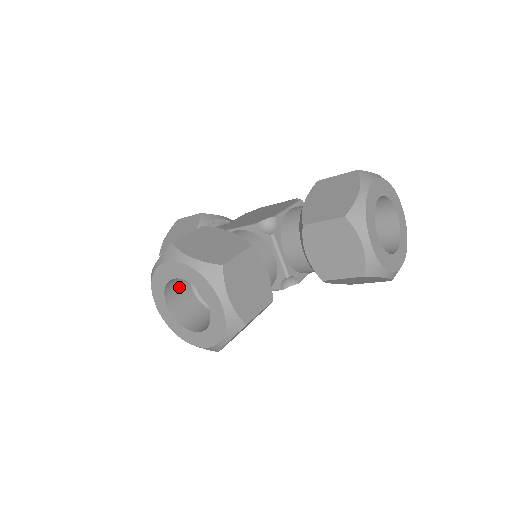
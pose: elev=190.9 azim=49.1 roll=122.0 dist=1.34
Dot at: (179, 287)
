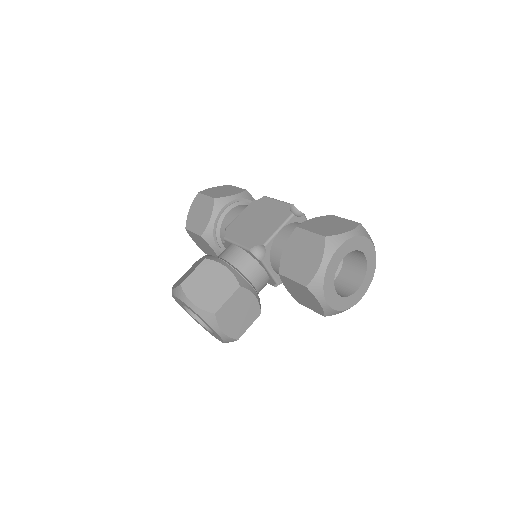
Dot at: occluded
